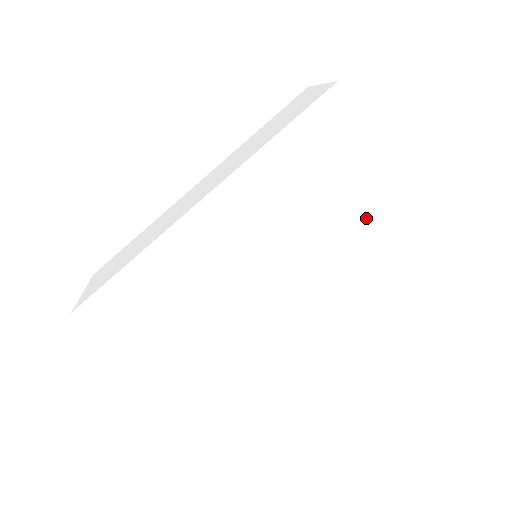
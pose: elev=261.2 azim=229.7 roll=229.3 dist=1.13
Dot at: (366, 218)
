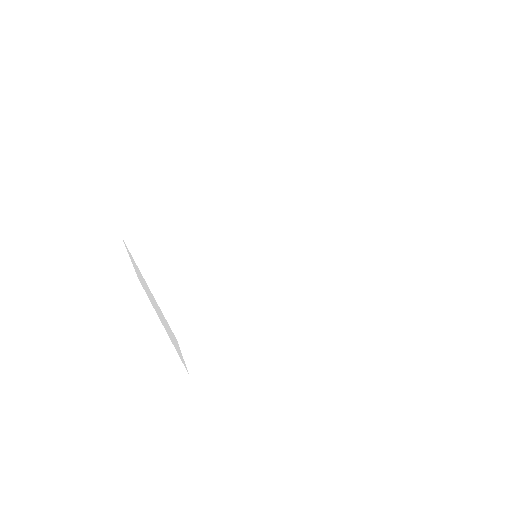
Dot at: (330, 214)
